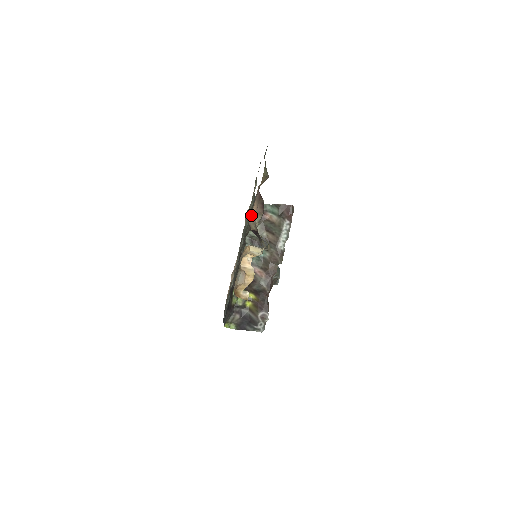
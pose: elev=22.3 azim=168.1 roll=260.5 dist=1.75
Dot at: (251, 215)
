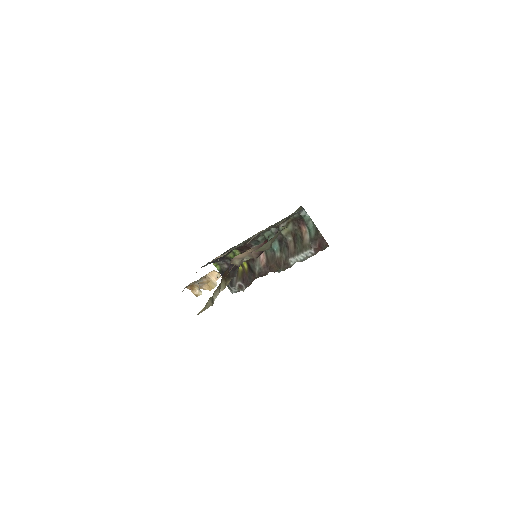
Dot at: (238, 255)
